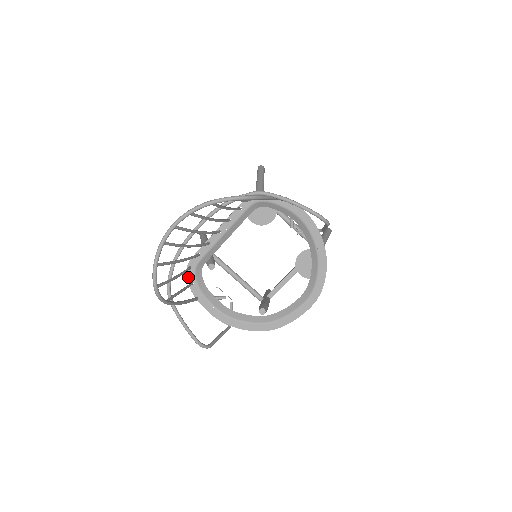
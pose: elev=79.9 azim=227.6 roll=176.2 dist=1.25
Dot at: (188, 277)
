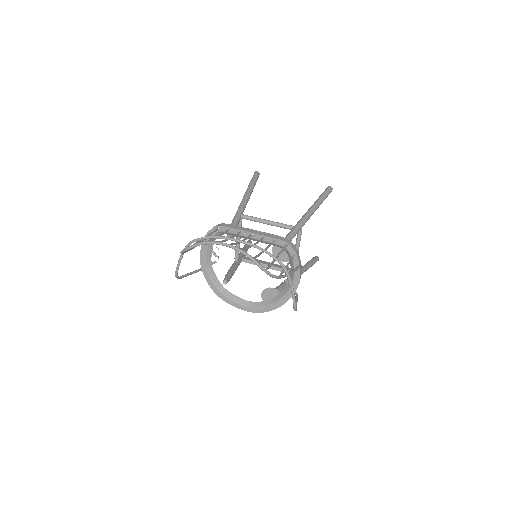
Dot at: (211, 230)
